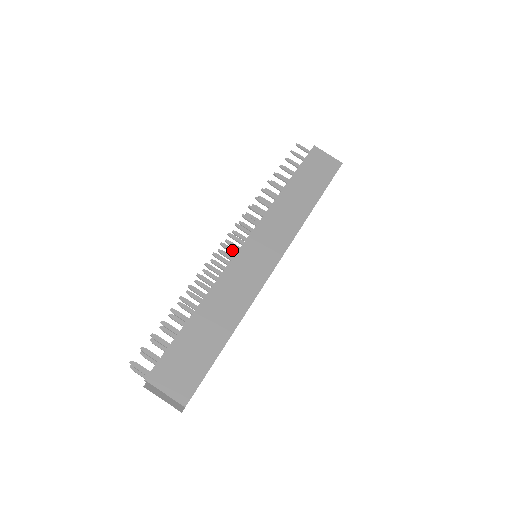
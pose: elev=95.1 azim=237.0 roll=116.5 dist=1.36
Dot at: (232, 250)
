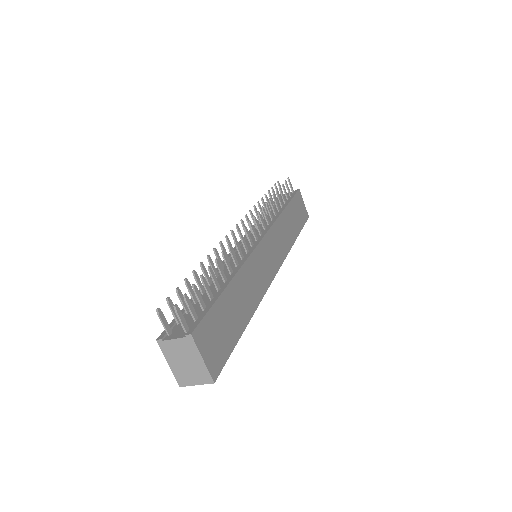
Dot at: (251, 239)
